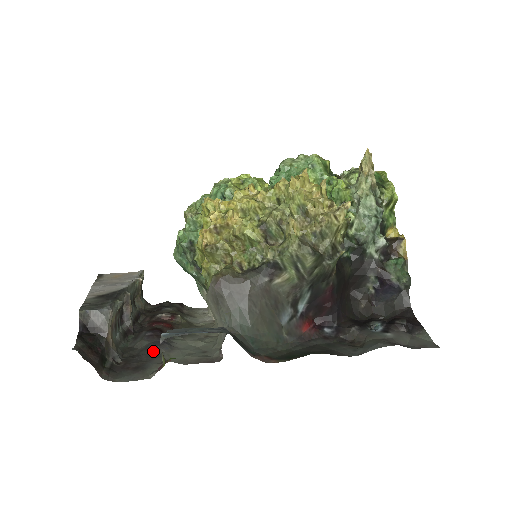
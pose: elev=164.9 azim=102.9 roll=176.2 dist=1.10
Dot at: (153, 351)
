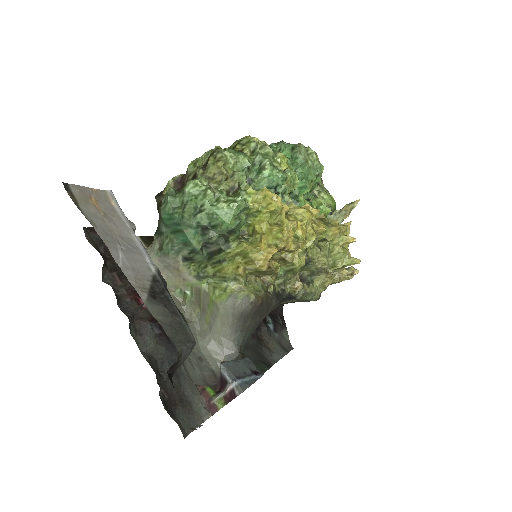
Dot at: occluded
